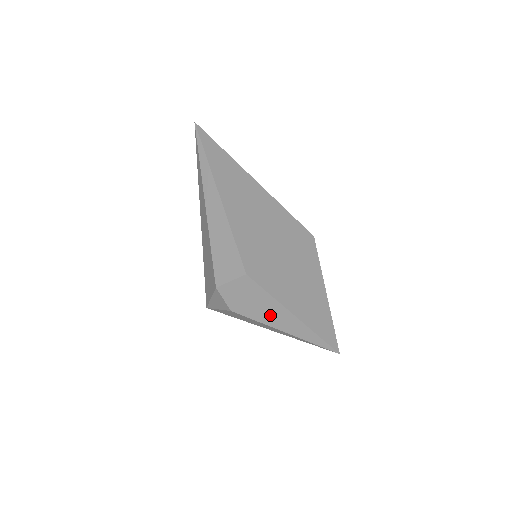
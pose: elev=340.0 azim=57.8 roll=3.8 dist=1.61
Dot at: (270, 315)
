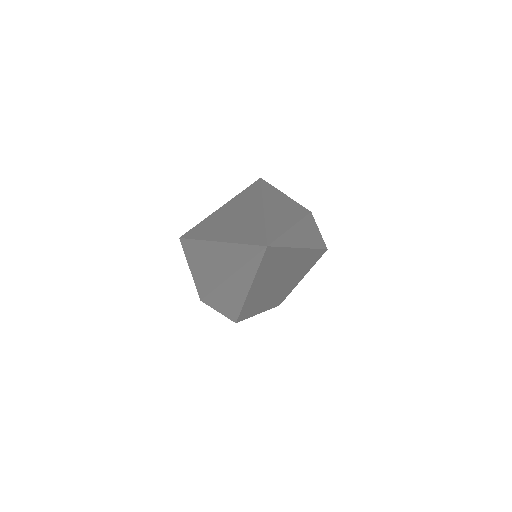
Dot at: occluded
